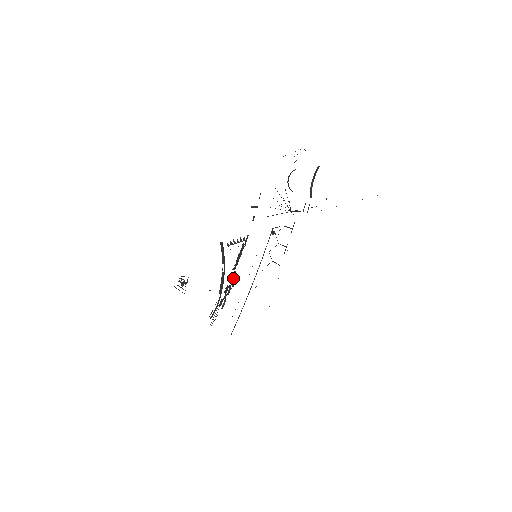
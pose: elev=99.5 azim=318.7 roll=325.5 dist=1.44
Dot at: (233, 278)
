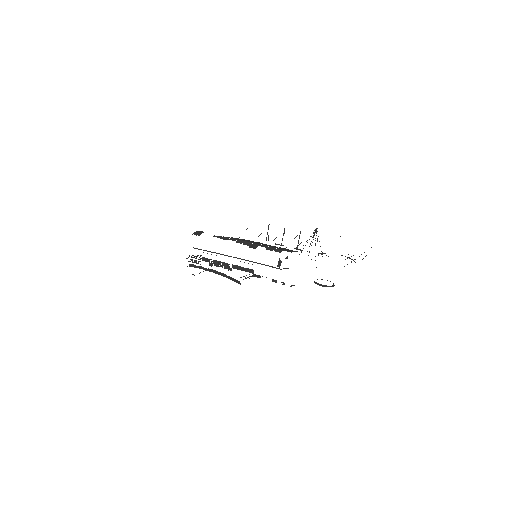
Dot at: occluded
